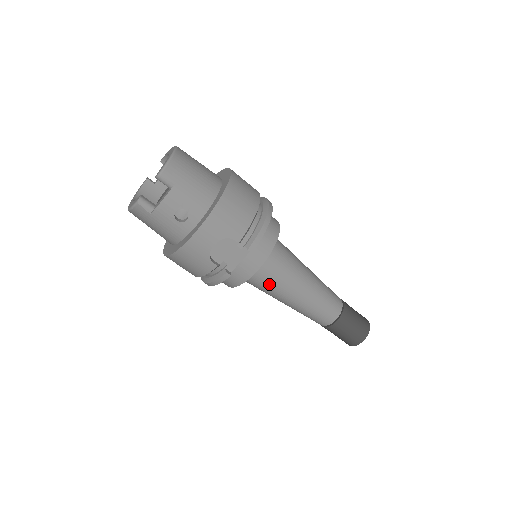
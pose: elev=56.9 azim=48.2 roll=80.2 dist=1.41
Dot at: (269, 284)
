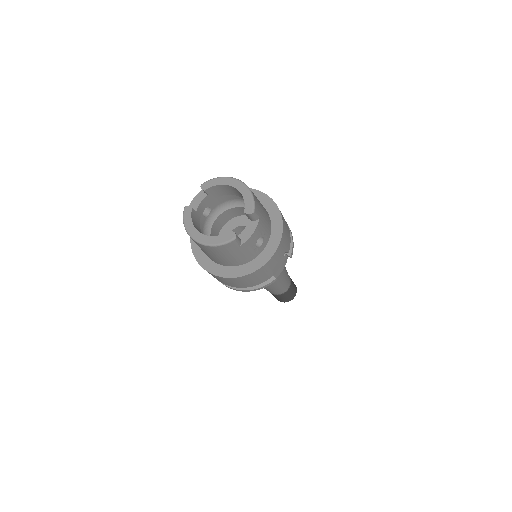
Dot at: occluded
